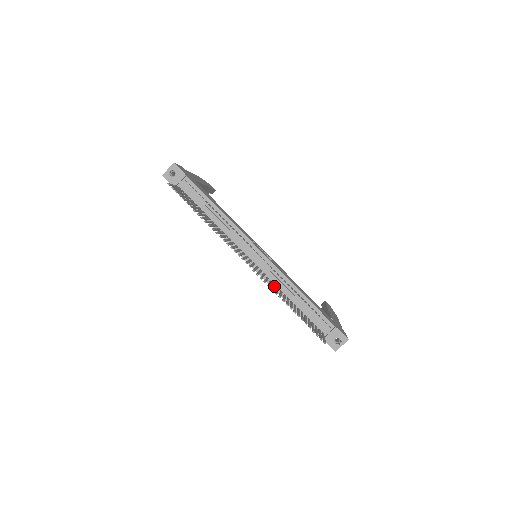
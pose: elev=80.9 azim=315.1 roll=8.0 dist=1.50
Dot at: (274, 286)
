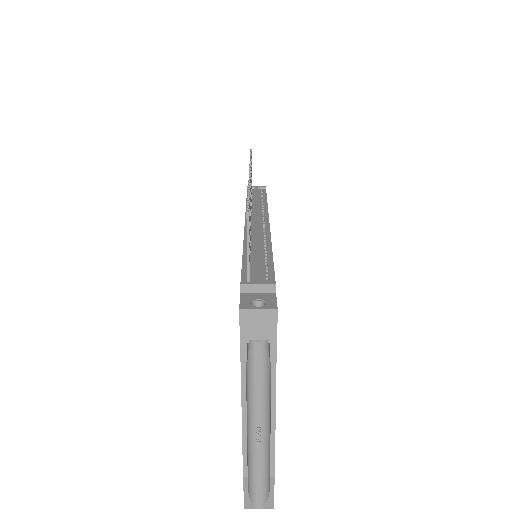
Dot at: occluded
